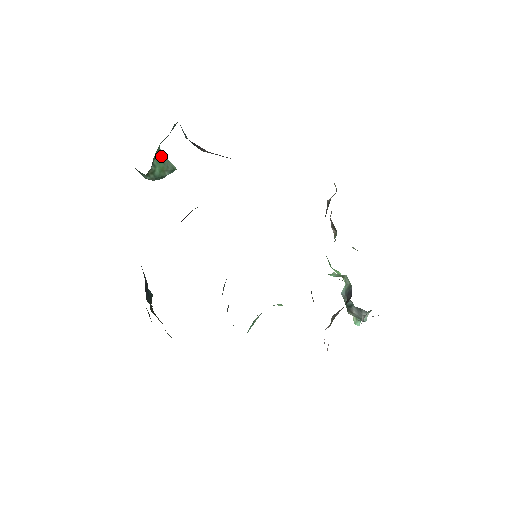
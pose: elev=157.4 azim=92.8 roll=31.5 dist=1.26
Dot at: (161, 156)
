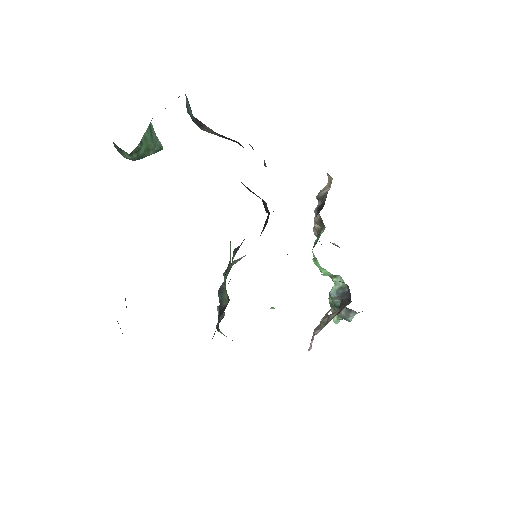
Dot at: (150, 132)
